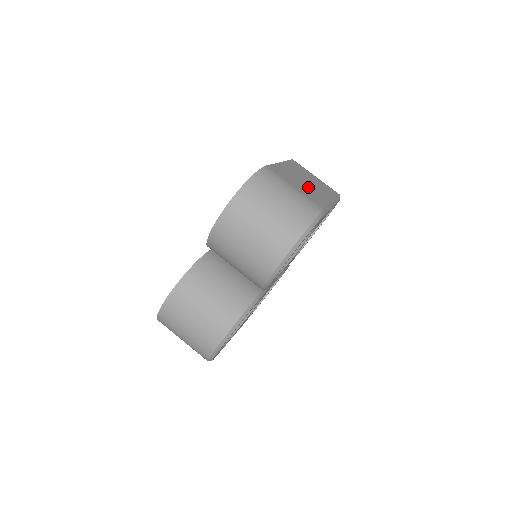
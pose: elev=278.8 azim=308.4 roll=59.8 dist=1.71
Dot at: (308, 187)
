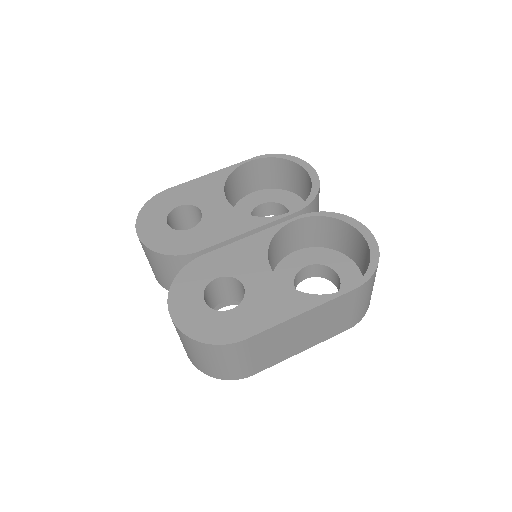
Dot at: (287, 345)
